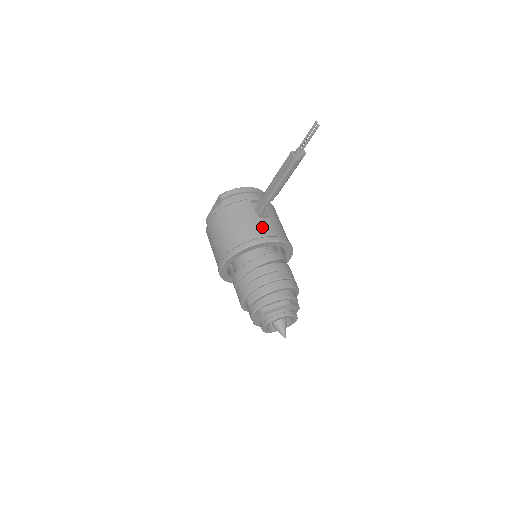
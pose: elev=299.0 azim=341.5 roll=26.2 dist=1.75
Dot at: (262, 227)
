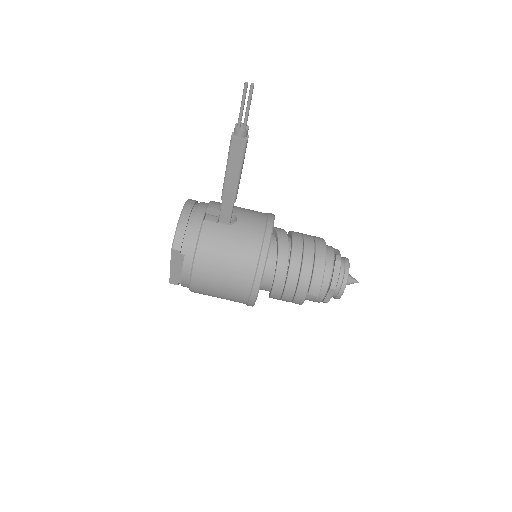
Dot at: (250, 229)
